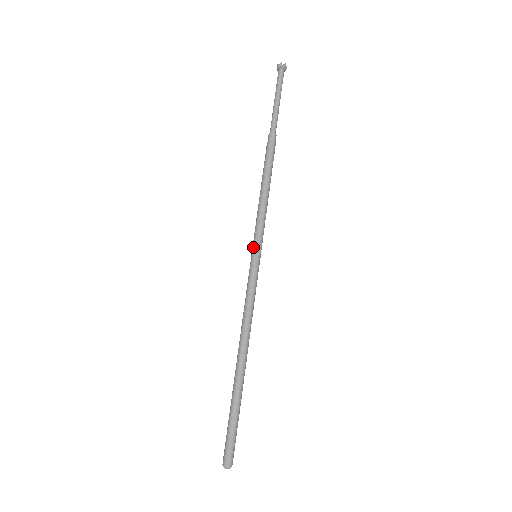
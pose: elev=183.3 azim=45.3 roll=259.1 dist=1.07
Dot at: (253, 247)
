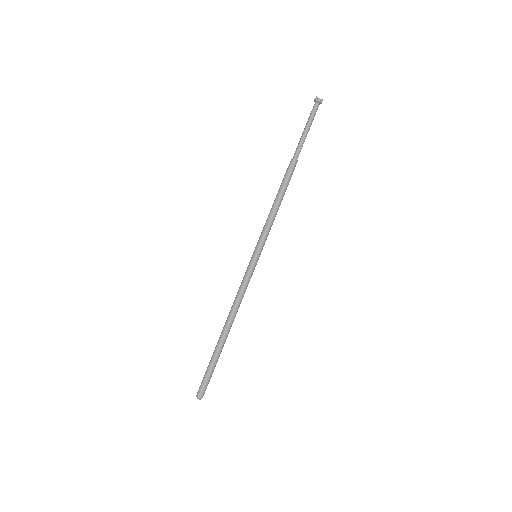
Dot at: (255, 249)
